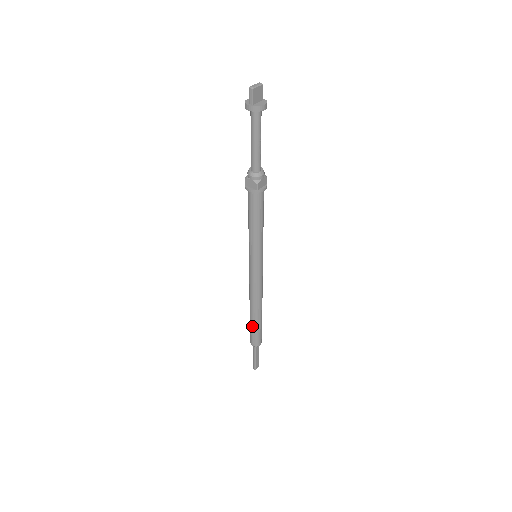
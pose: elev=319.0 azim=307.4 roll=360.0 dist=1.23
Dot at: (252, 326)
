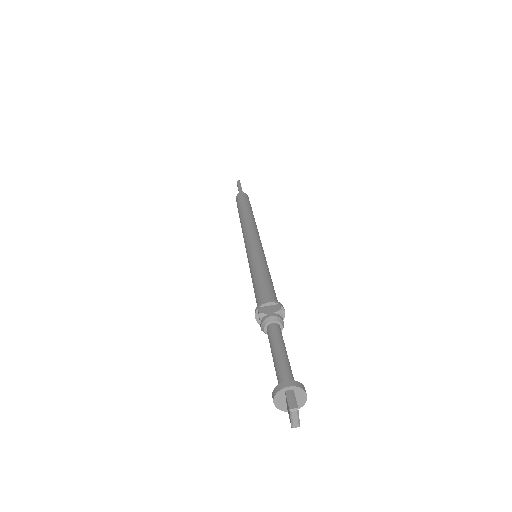
Dot at: occluded
